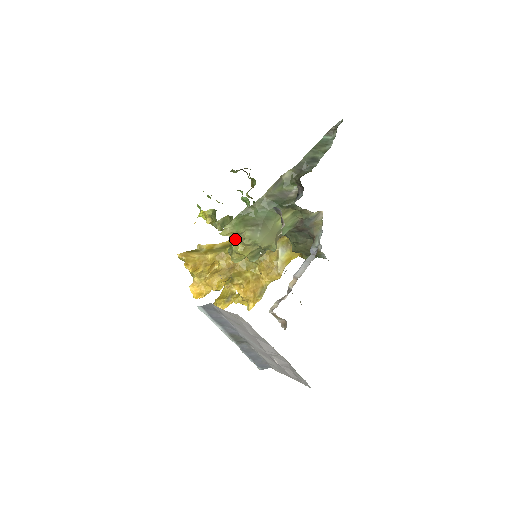
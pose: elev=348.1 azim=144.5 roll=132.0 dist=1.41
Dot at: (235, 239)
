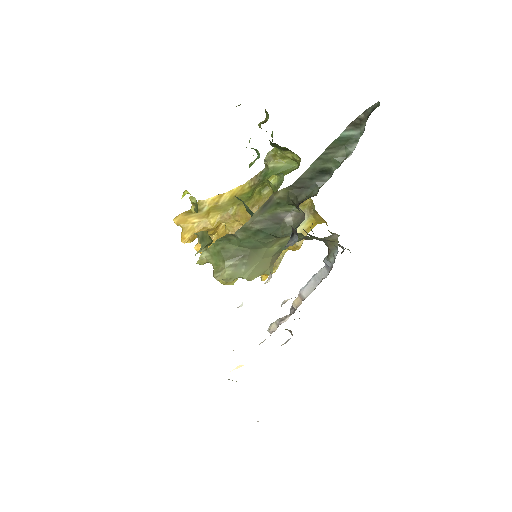
Dot at: (213, 276)
